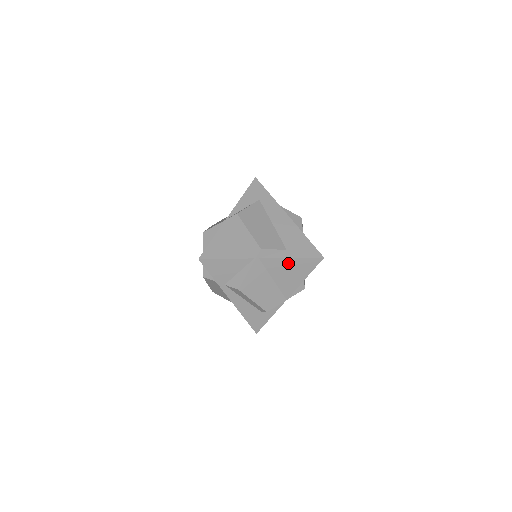
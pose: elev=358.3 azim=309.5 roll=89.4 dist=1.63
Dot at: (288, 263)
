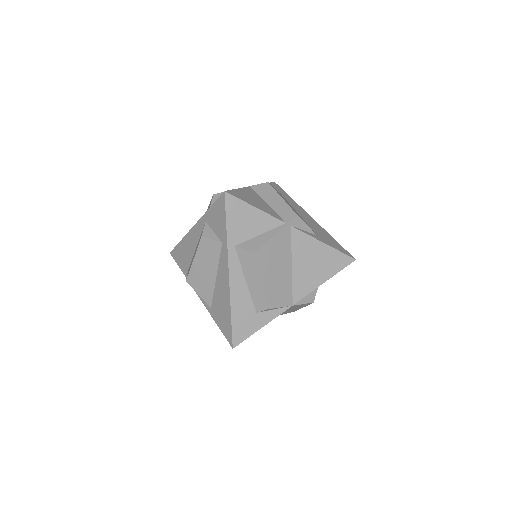
Dot at: (317, 249)
